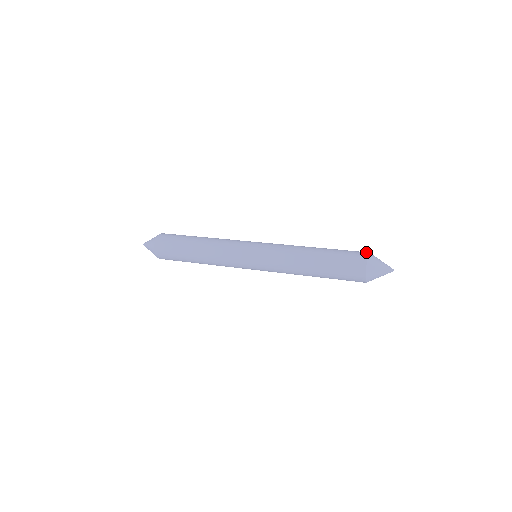
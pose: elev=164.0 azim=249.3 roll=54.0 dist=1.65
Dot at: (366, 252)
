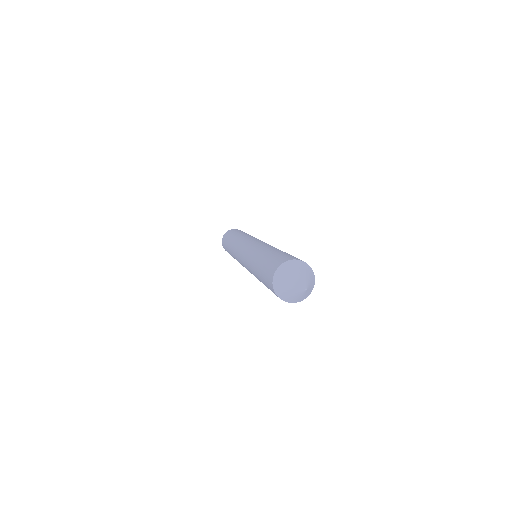
Dot at: (283, 261)
